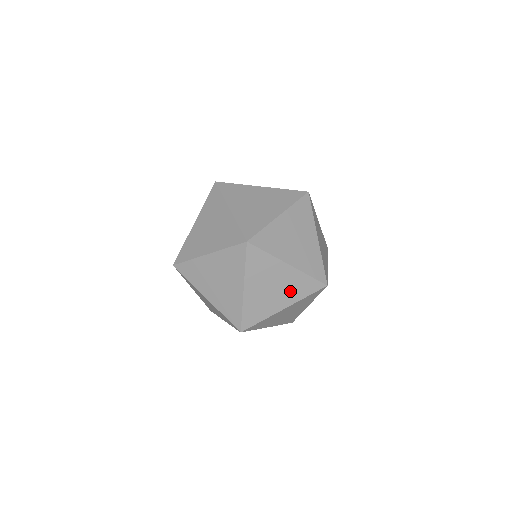
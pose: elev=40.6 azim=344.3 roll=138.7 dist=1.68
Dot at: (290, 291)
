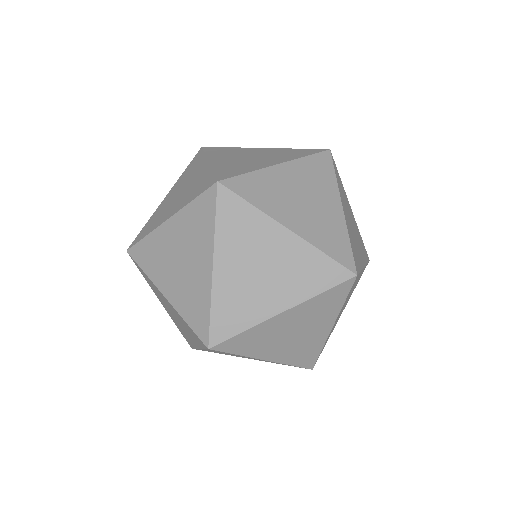
Dot at: (319, 186)
